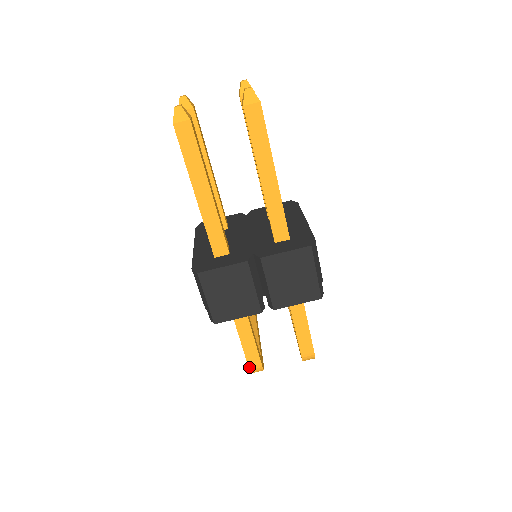
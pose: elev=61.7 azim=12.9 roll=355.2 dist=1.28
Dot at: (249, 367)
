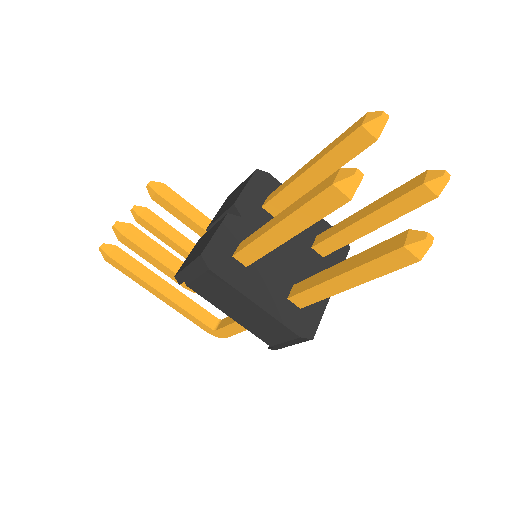
Dot at: (227, 337)
